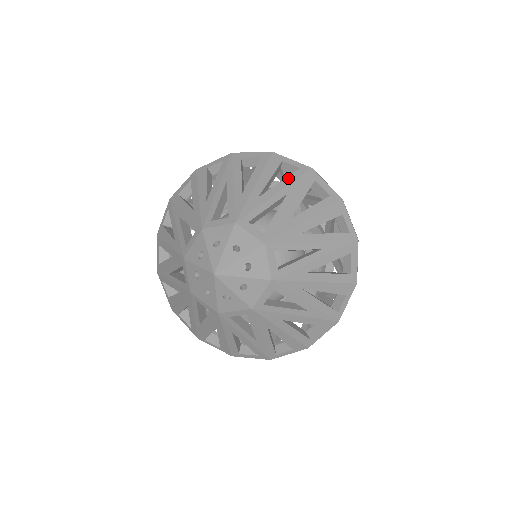
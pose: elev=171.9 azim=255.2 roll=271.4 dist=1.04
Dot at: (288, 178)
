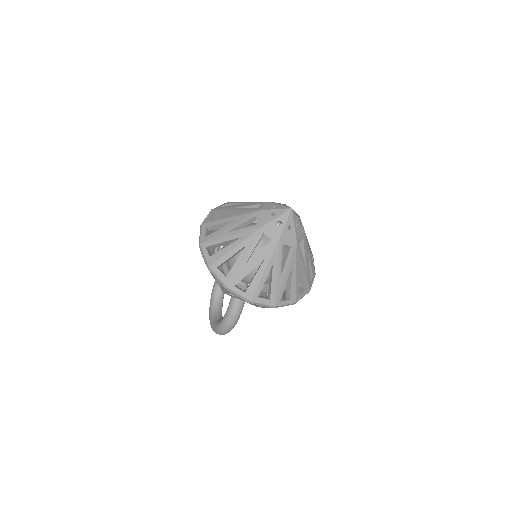
Dot at: occluded
